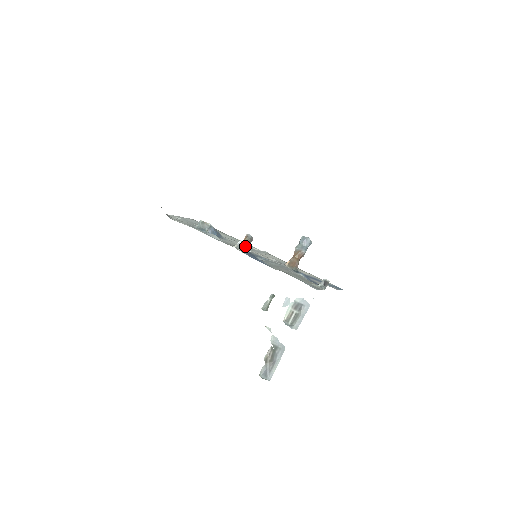
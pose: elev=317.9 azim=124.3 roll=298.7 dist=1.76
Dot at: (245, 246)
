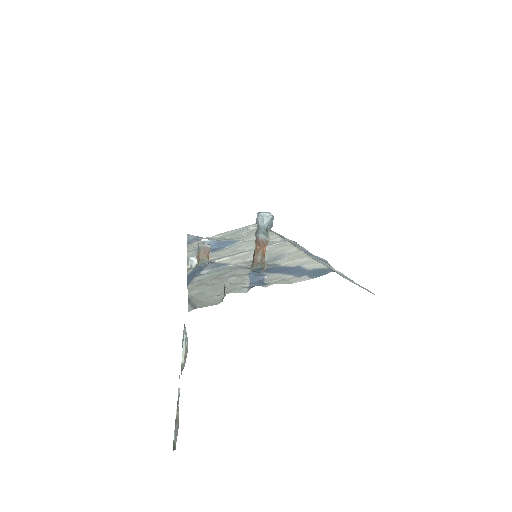
Dot at: (200, 260)
